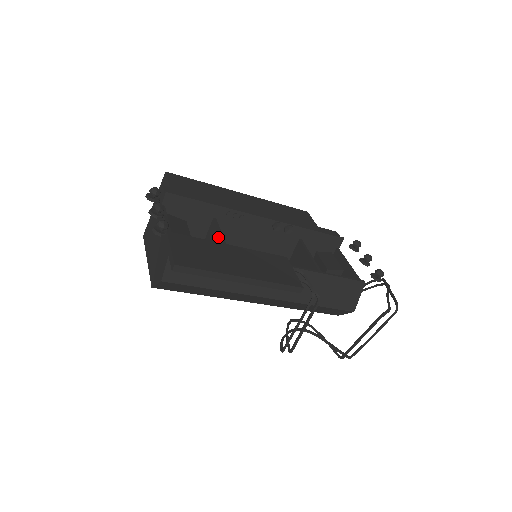
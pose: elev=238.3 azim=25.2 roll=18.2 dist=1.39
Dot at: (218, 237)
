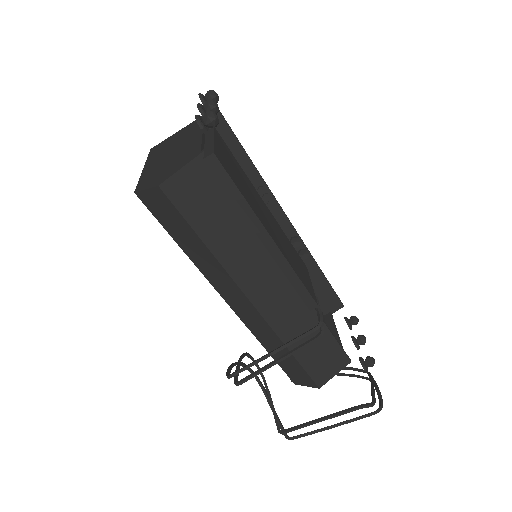
Dot at: occluded
